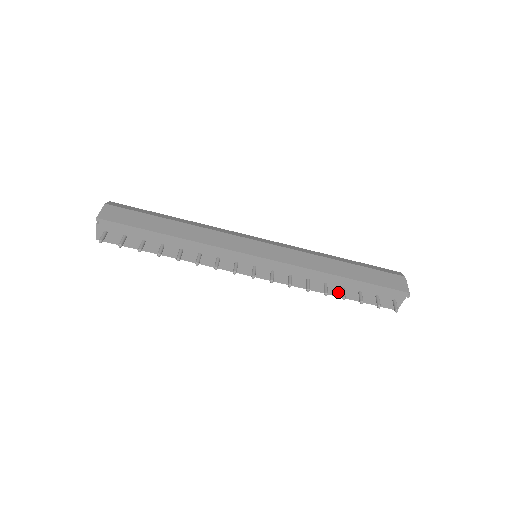
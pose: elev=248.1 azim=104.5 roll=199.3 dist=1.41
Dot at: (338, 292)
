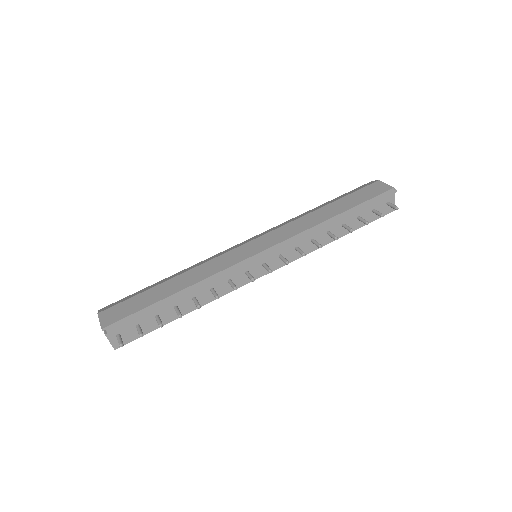
Dot at: (342, 231)
